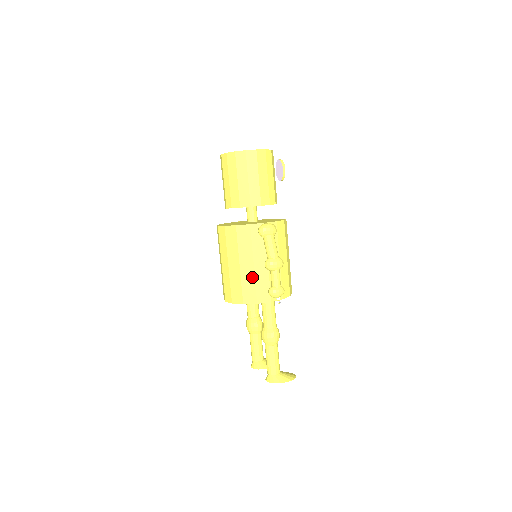
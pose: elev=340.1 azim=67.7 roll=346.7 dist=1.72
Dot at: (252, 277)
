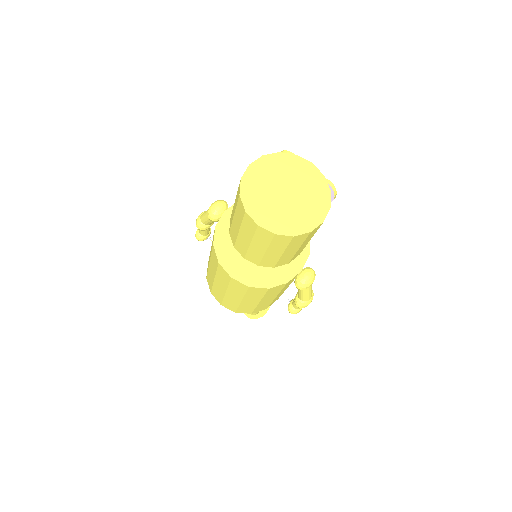
Dot at: (270, 302)
